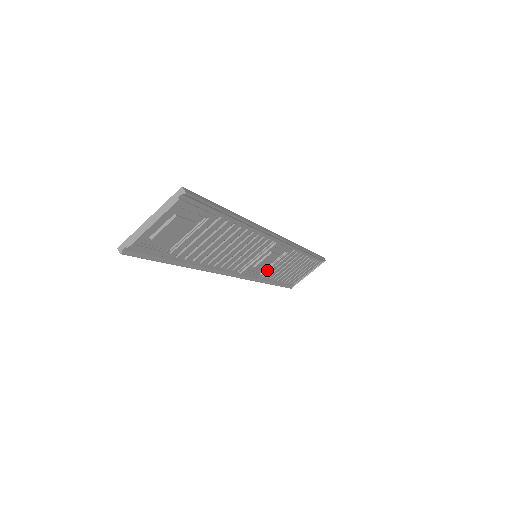
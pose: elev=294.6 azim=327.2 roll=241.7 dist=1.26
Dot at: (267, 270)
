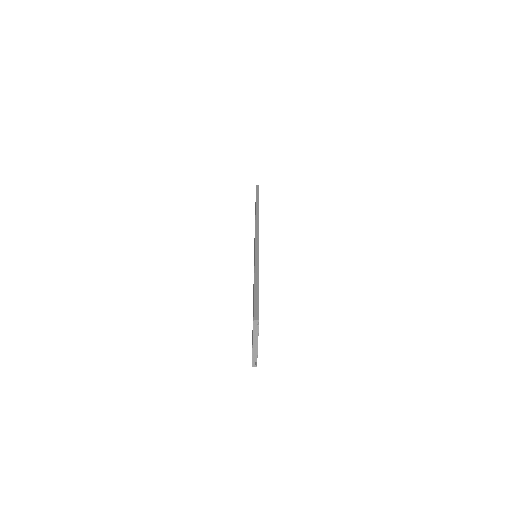
Dot at: occluded
